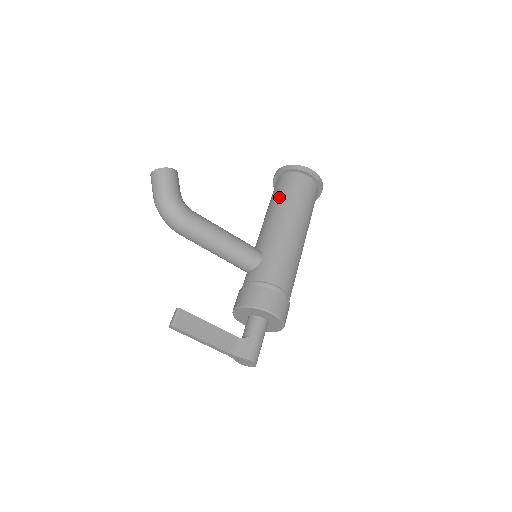
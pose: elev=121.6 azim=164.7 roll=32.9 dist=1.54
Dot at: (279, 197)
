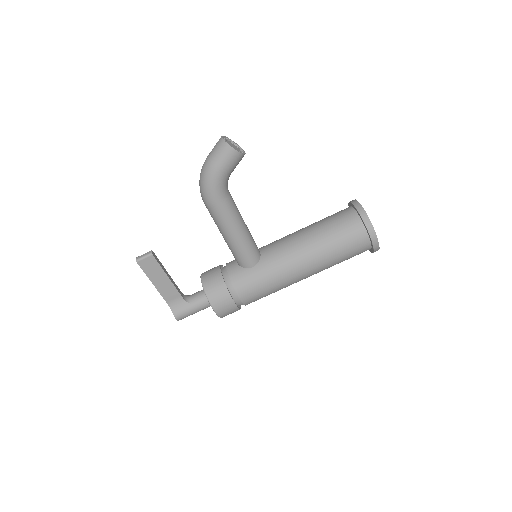
Dot at: (325, 231)
